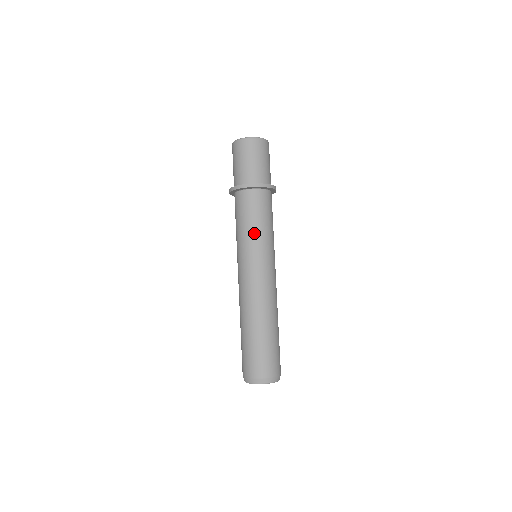
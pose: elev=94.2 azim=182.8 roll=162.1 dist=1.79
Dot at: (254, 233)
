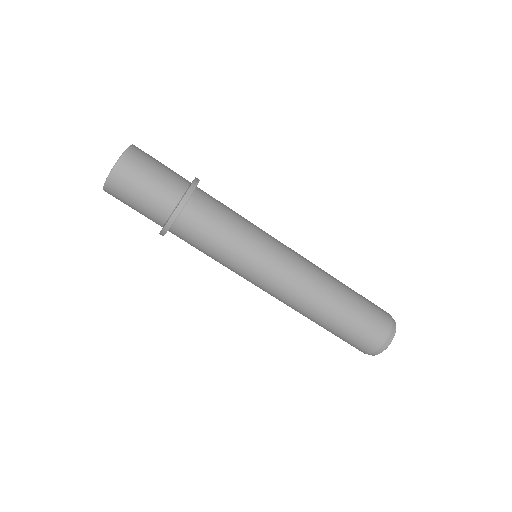
Dot at: (224, 259)
